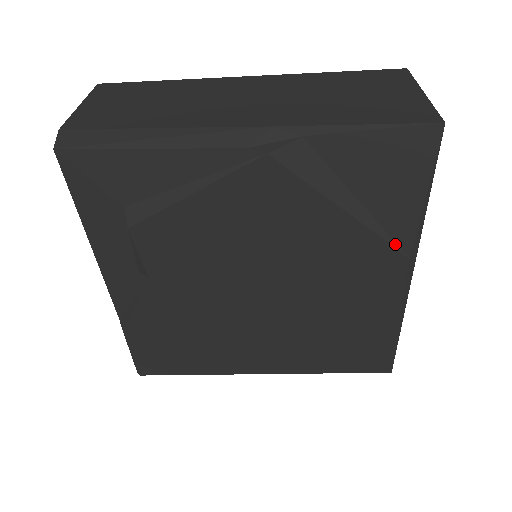
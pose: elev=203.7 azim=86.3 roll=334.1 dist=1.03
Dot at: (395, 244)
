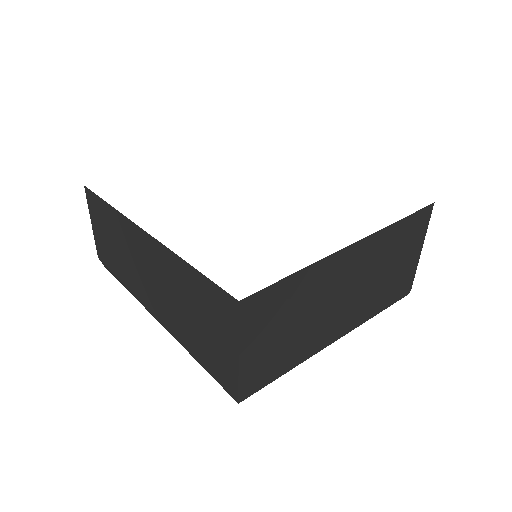
Dot at: occluded
